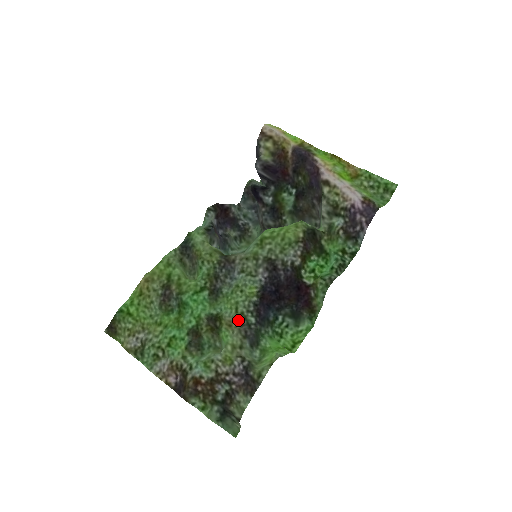
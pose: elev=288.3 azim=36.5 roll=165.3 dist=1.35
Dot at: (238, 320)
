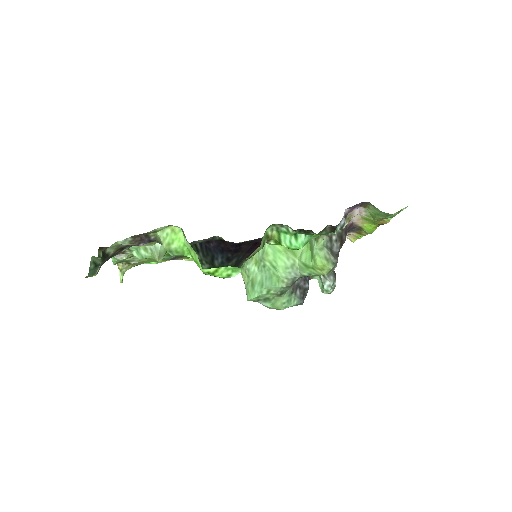
Dot at: occluded
